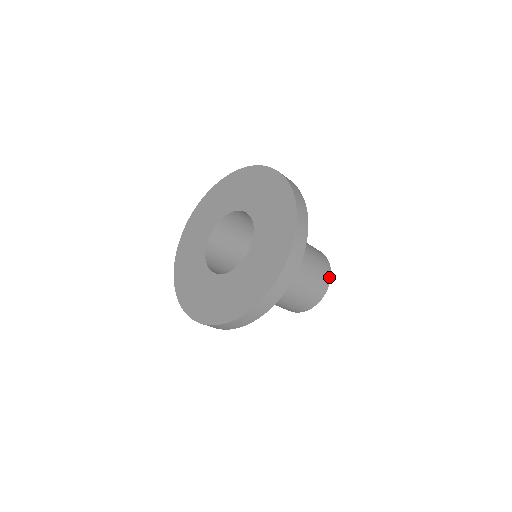
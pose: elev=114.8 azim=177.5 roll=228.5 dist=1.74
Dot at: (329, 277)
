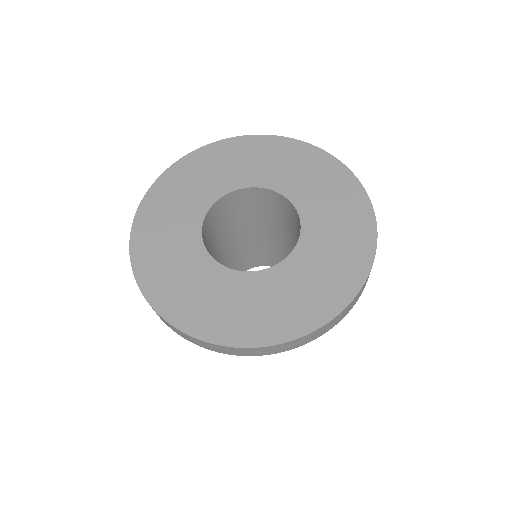
Dot at: occluded
